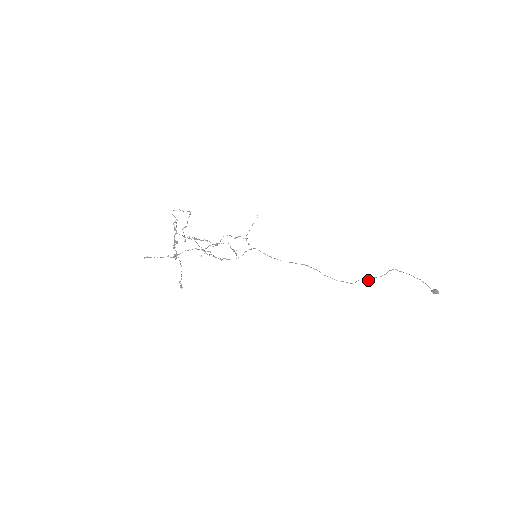
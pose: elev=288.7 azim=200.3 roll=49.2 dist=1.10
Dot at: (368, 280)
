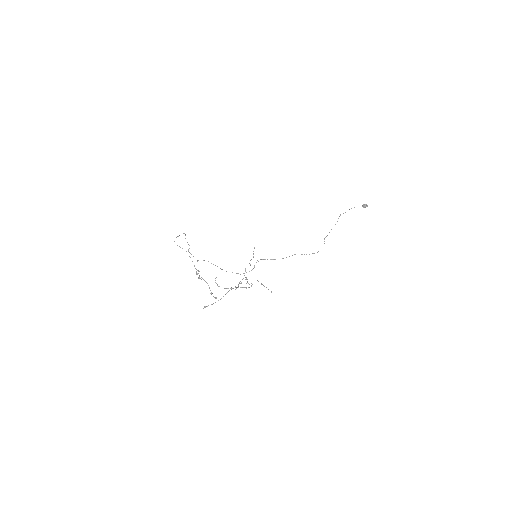
Dot at: occluded
